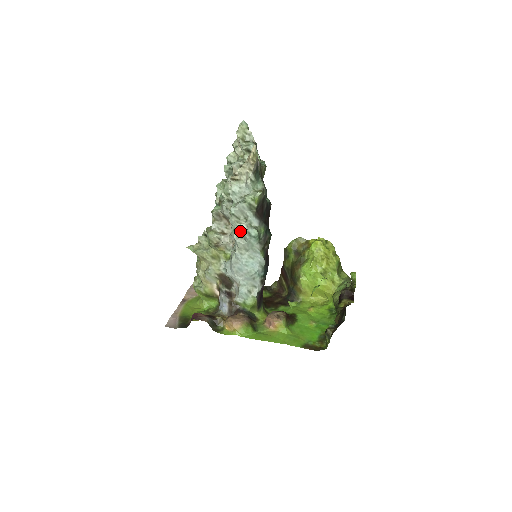
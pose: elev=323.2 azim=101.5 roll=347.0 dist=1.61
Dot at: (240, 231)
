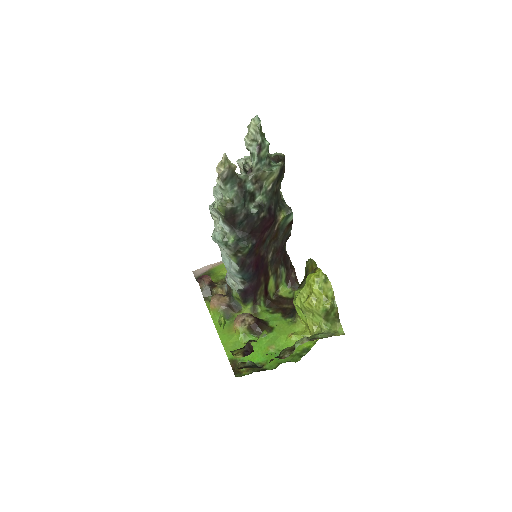
Dot at: occluded
